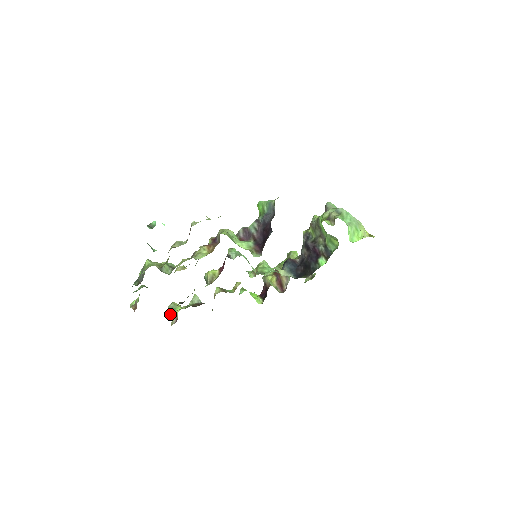
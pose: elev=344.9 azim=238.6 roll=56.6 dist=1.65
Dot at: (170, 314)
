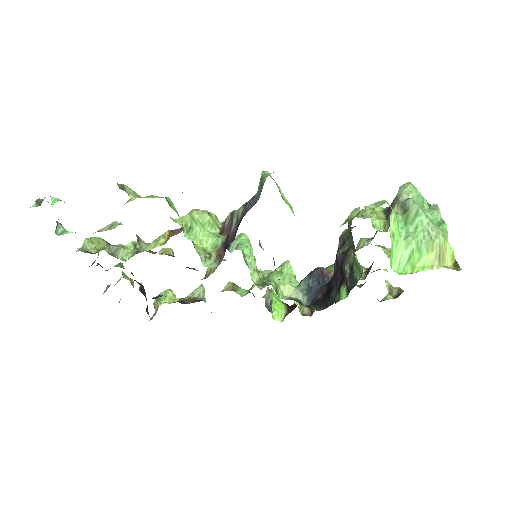
Dot at: (155, 305)
